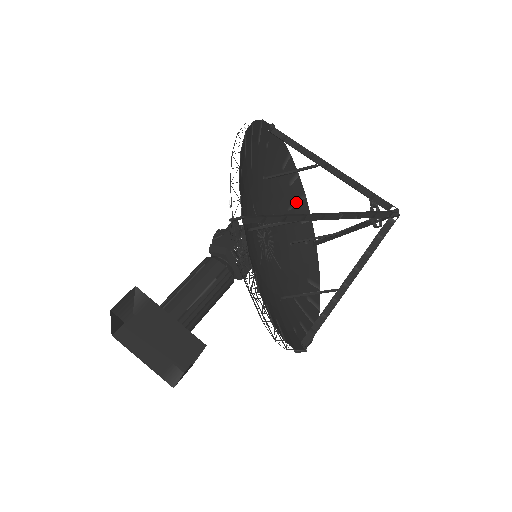
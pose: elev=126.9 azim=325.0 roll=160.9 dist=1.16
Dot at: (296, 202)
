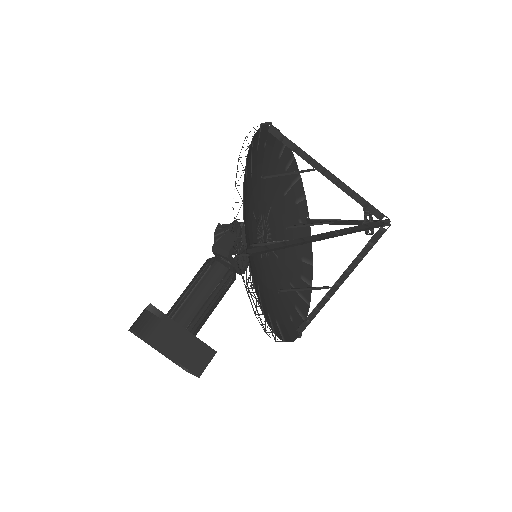
Dot at: (291, 185)
